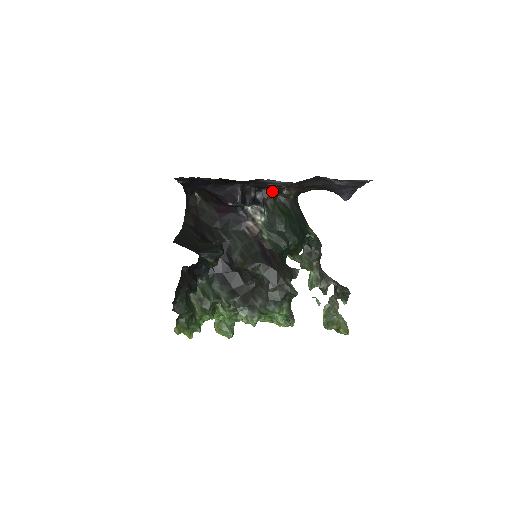
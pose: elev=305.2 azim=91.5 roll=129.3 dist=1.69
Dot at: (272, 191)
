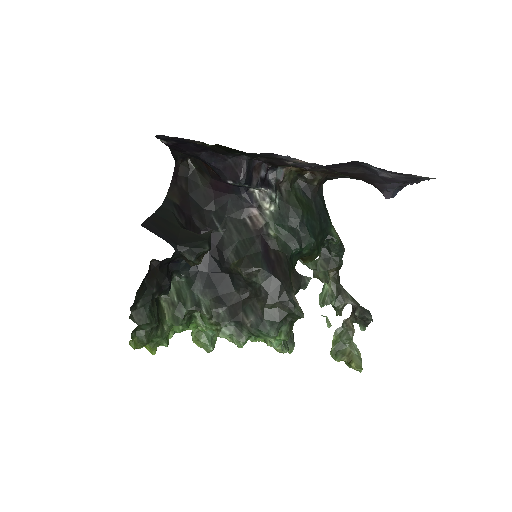
Dot at: (290, 172)
